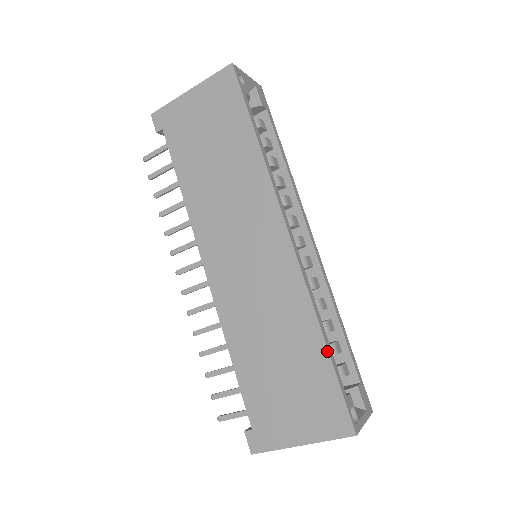
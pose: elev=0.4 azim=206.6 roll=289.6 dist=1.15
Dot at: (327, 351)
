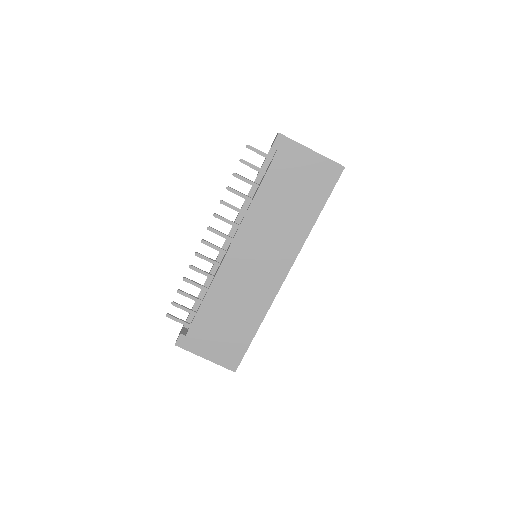
Dot at: (255, 334)
